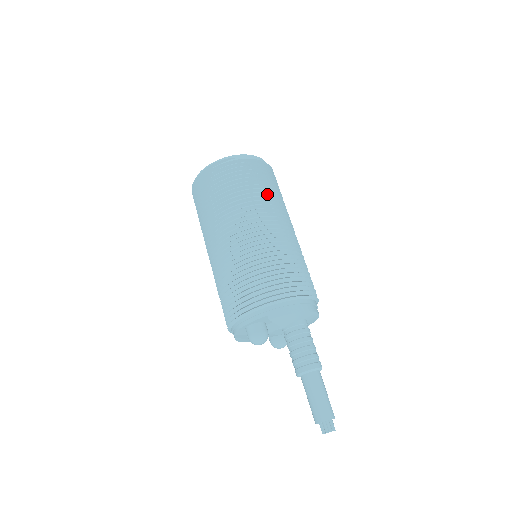
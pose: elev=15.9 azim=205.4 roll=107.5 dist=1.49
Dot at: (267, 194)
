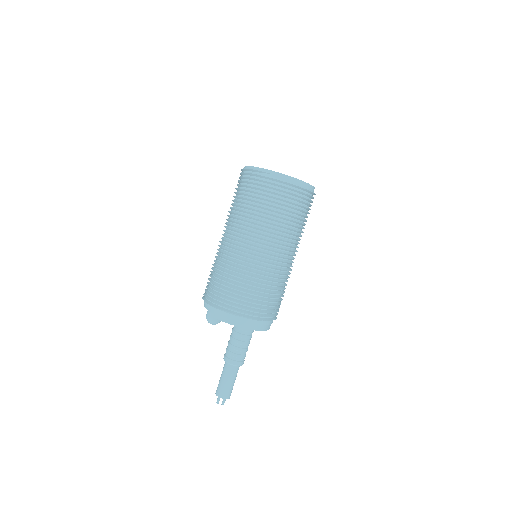
Dot at: (276, 220)
